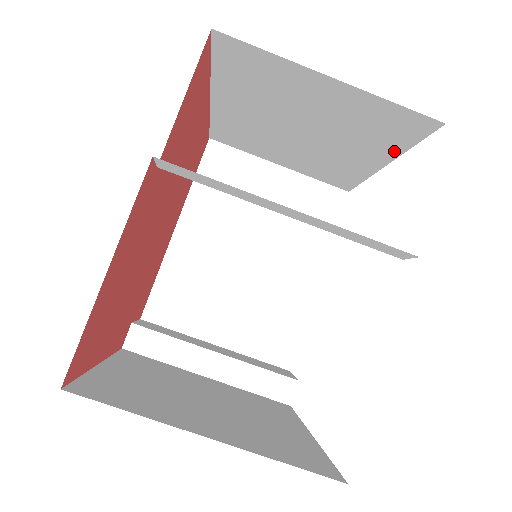
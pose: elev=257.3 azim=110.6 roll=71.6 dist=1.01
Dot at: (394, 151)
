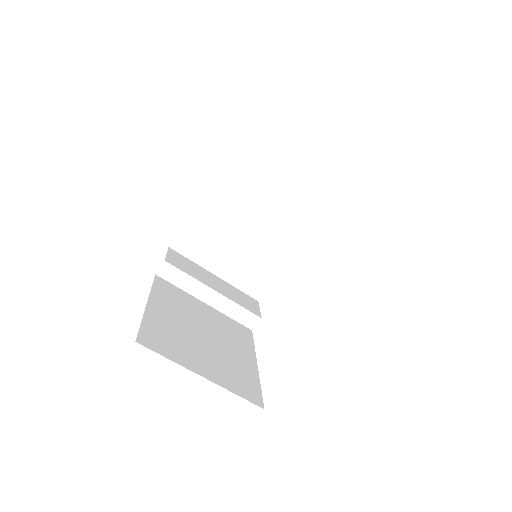
Dot at: occluded
